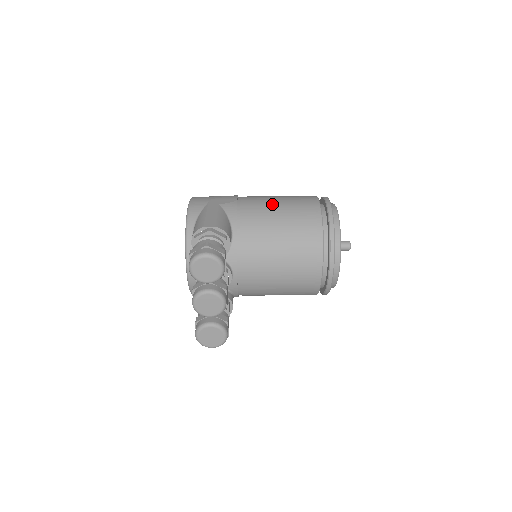
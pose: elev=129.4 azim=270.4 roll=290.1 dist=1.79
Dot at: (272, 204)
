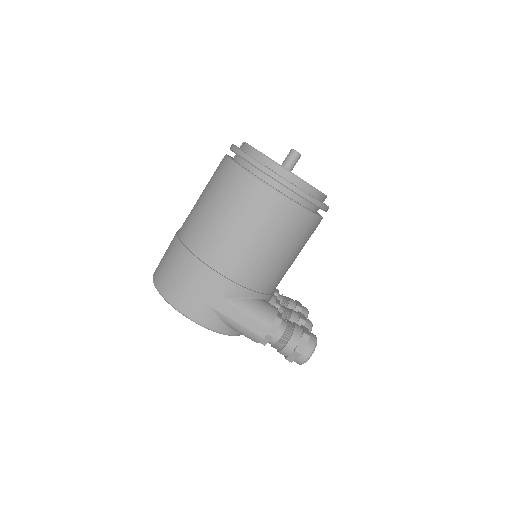
Dot at: (253, 246)
